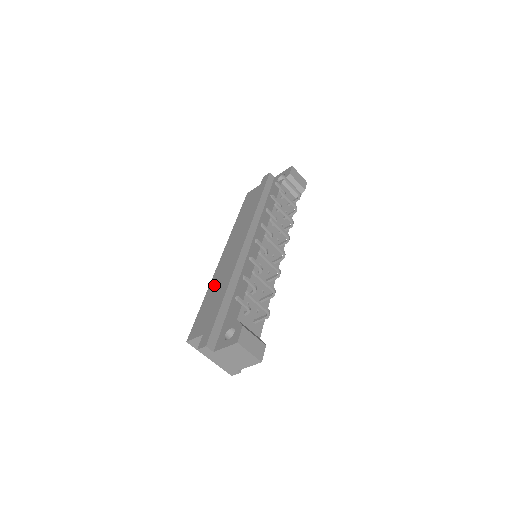
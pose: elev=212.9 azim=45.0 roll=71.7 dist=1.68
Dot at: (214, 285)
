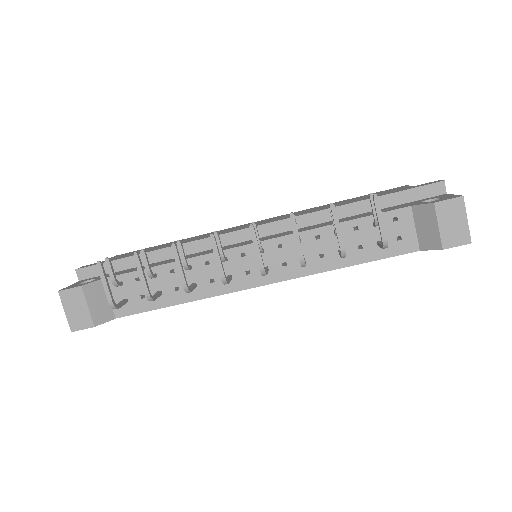
Dot at: (189, 238)
